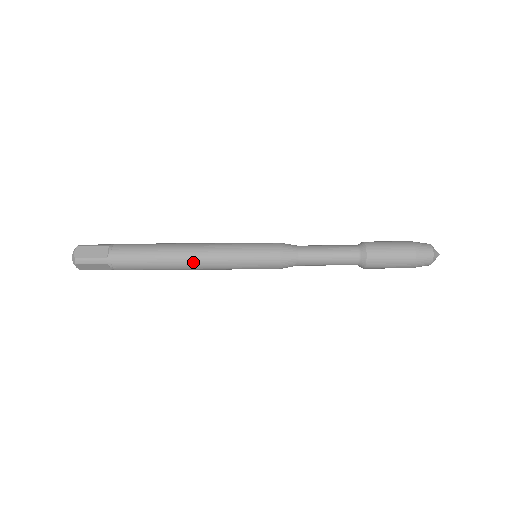
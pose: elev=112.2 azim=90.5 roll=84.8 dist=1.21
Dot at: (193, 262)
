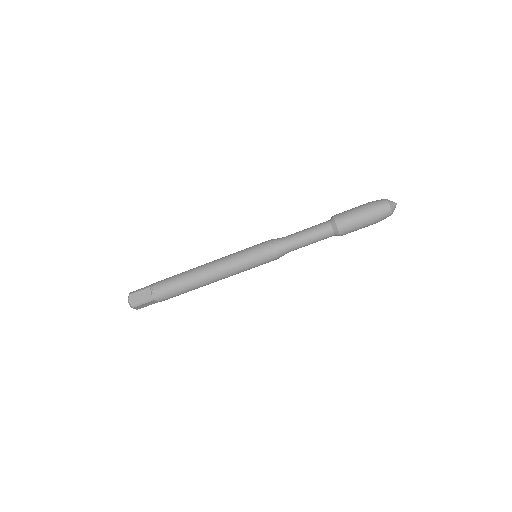
Dot at: occluded
